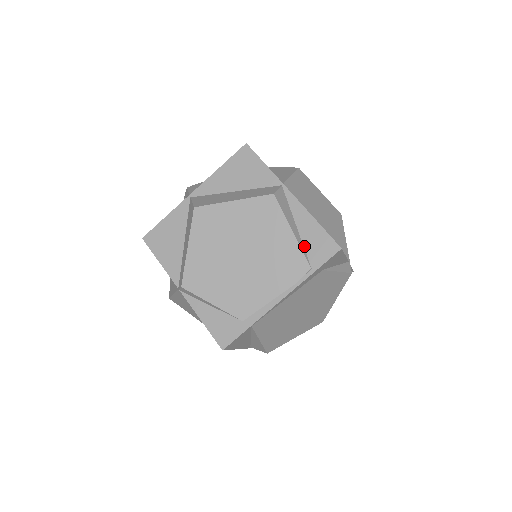
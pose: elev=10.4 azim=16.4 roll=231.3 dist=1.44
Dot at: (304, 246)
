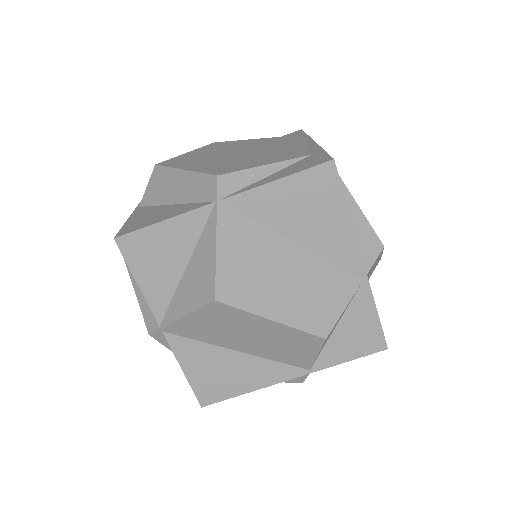
Dot at: occluded
